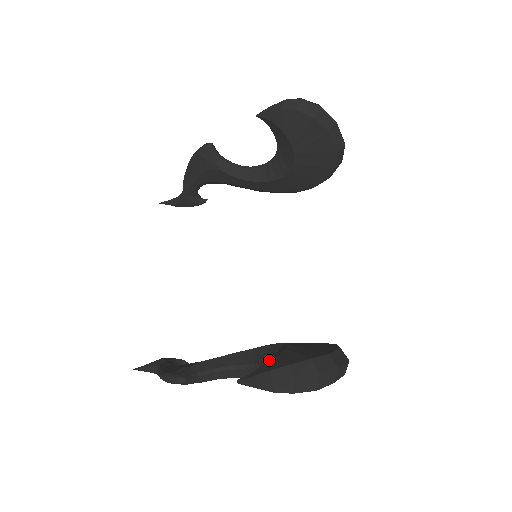
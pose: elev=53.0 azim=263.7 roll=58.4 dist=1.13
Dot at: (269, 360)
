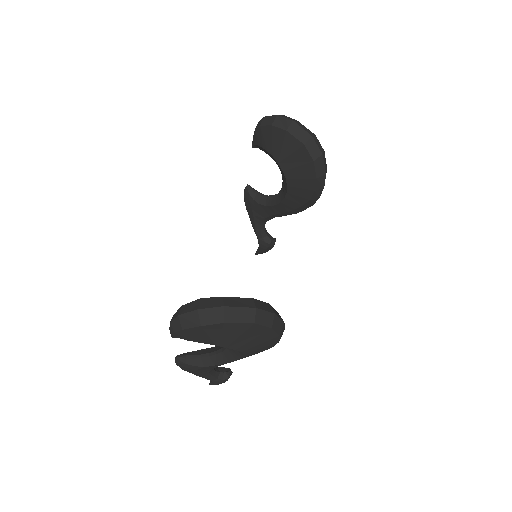
Dot at: occluded
